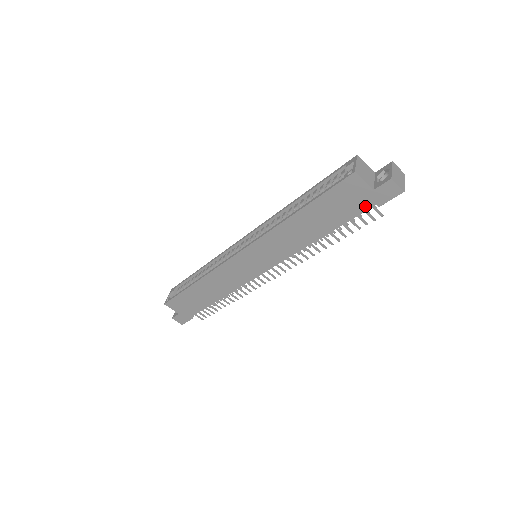
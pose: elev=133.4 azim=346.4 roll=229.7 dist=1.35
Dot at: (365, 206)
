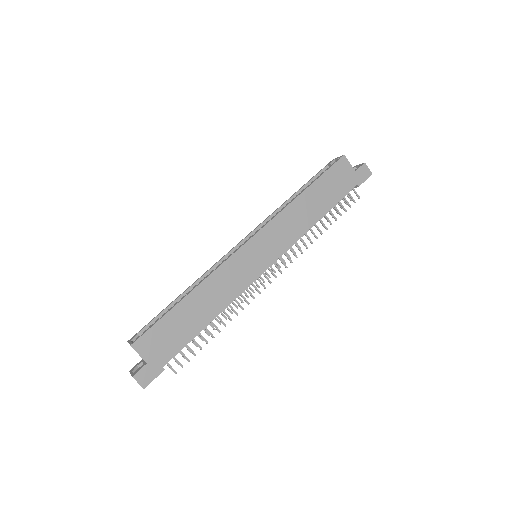
Dot at: (351, 186)
